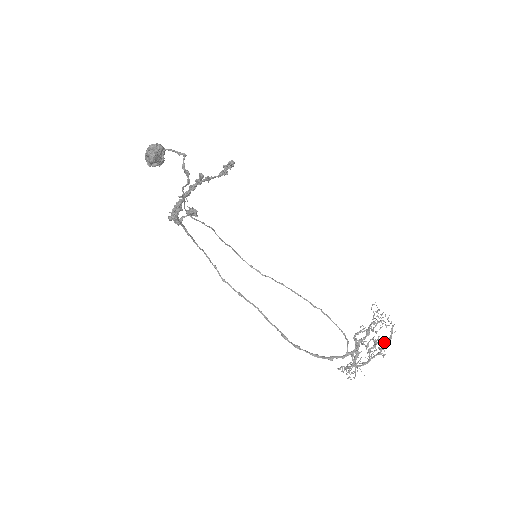
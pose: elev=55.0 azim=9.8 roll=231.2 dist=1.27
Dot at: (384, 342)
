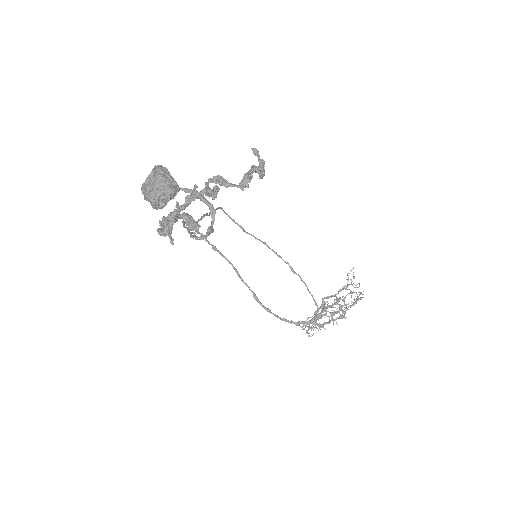
Dot at: (348, 306)
